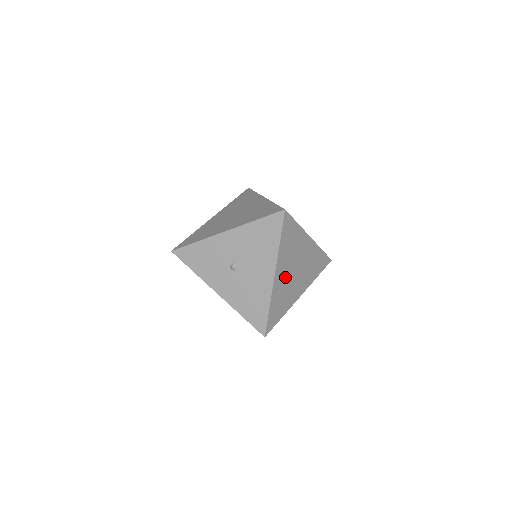
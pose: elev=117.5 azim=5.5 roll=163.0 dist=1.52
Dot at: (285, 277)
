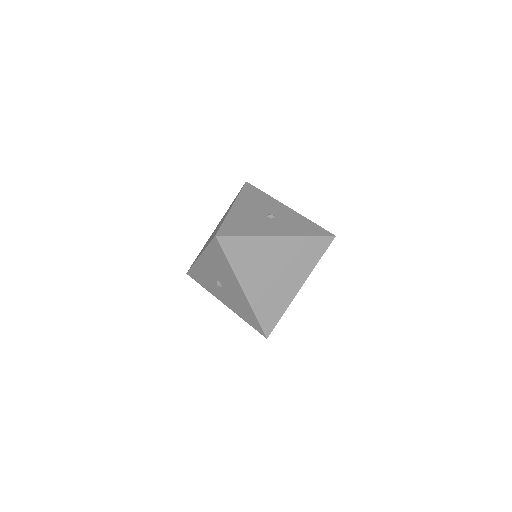
Dot at: (261, 284)
